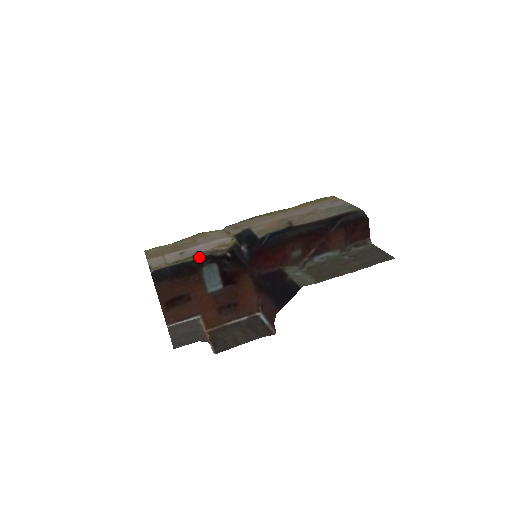
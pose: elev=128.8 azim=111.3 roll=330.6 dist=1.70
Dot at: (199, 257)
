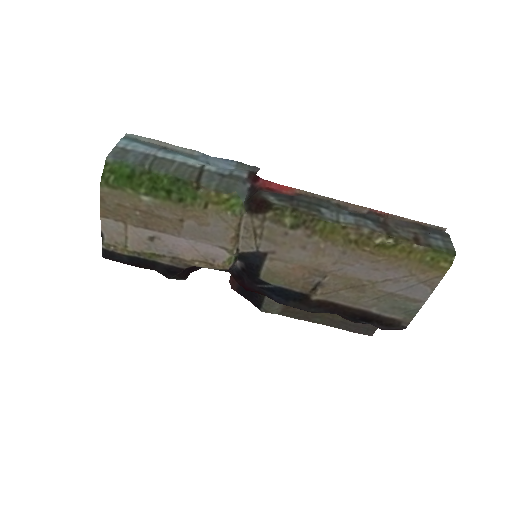
Dot at: (169, 264)
